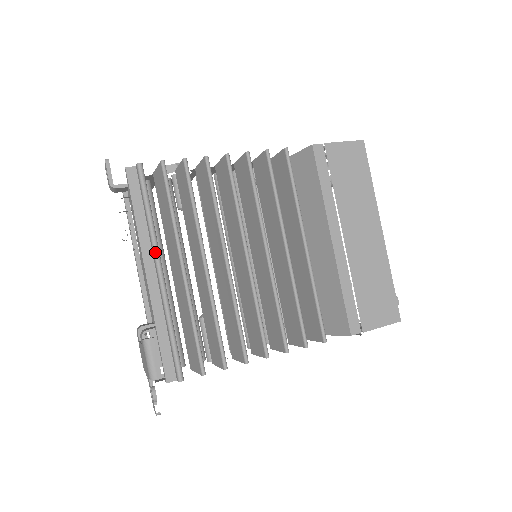
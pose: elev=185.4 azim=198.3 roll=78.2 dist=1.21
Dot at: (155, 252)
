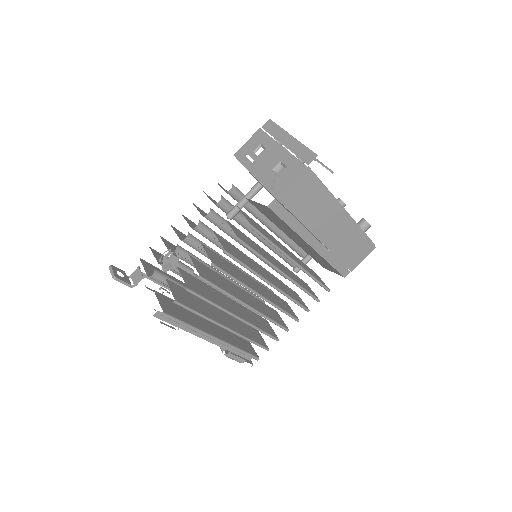
Dot at: (206, 336)
